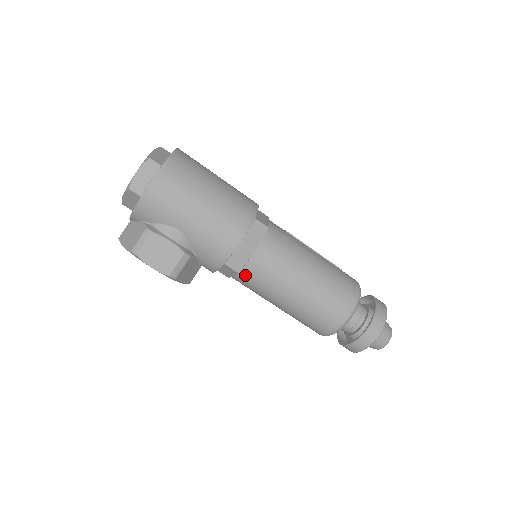
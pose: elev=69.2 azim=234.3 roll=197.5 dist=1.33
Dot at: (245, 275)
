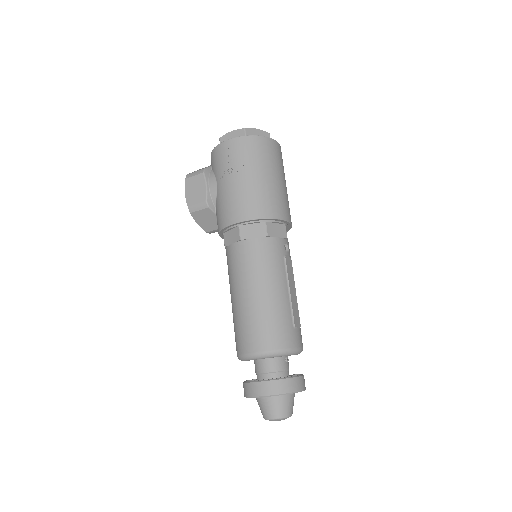
Dot at: (227, 253)
